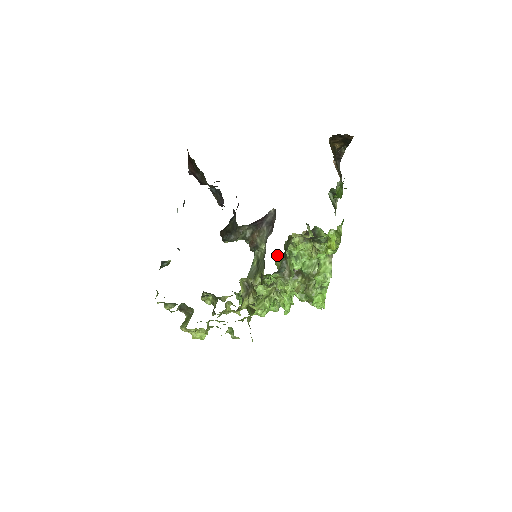
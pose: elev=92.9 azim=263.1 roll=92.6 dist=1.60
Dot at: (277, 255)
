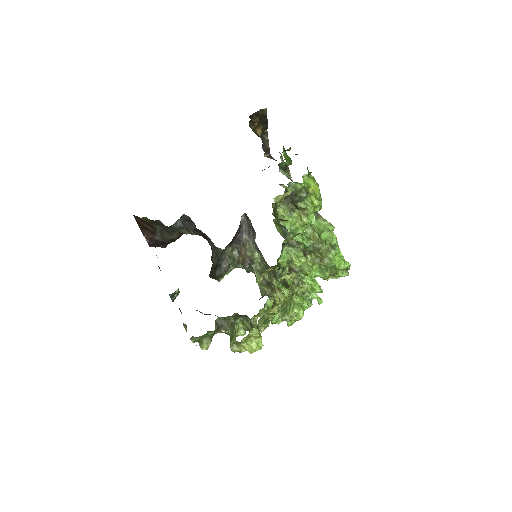
Dot at: (274, 223)
